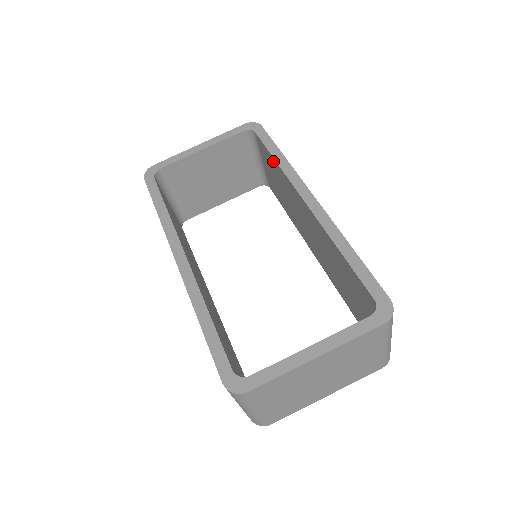
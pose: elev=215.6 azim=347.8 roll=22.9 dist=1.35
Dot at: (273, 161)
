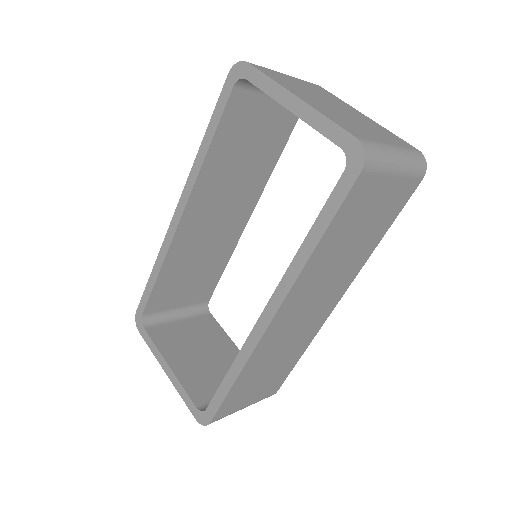
Dot at: occluded
